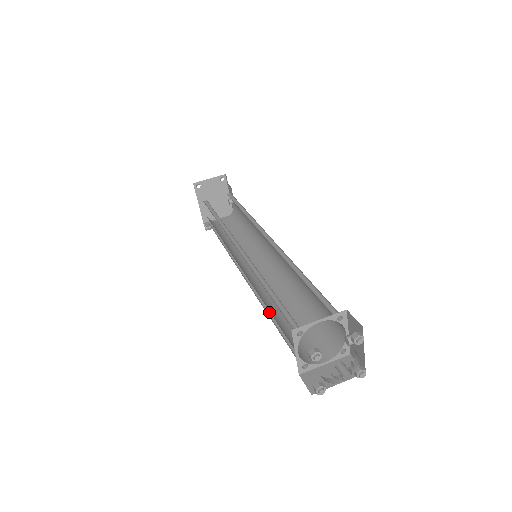
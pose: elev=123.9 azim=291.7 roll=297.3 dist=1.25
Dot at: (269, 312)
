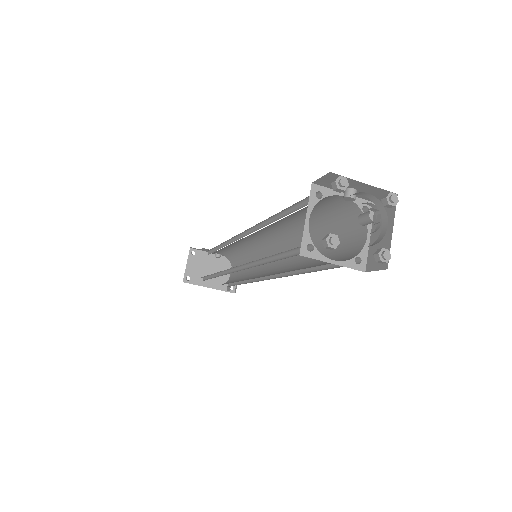
Dot at: (304, 271)
